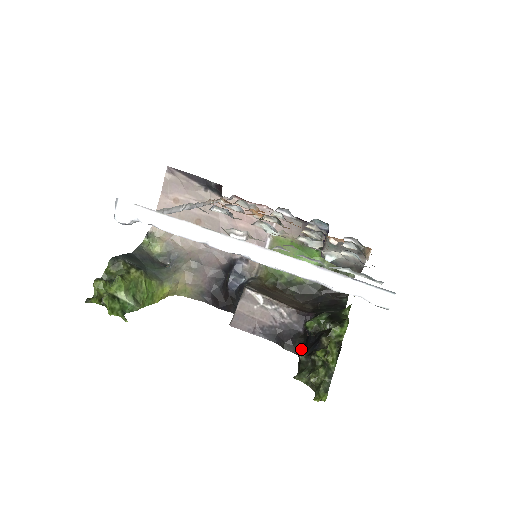
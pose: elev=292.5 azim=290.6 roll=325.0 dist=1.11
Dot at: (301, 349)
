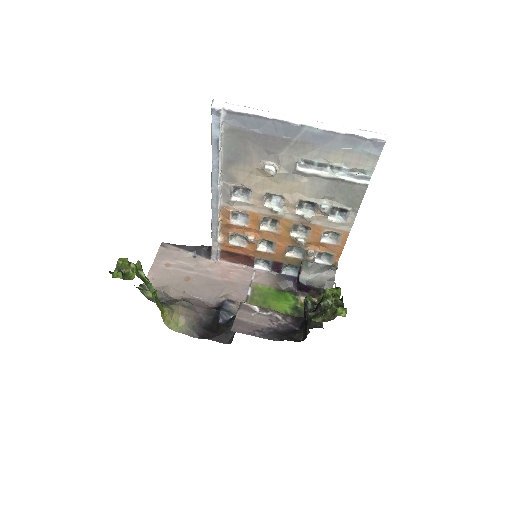
Dot at: (302, 337)
